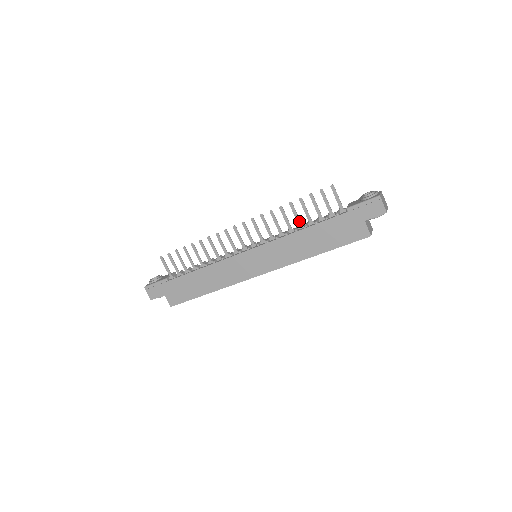
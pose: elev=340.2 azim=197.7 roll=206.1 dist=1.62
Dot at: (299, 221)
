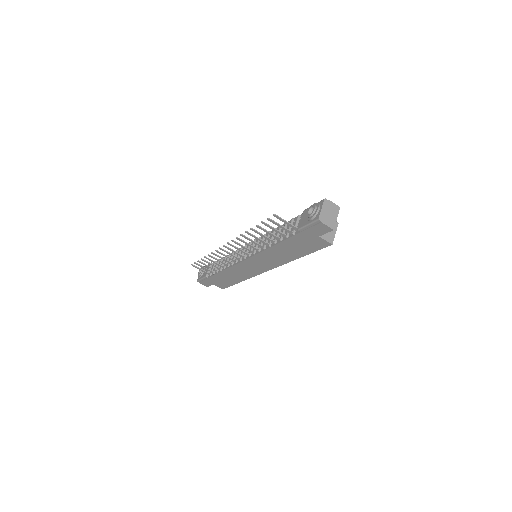
Dot at: (268, 238)
